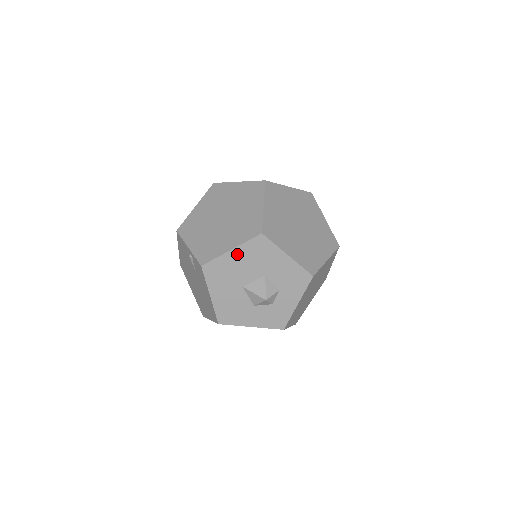
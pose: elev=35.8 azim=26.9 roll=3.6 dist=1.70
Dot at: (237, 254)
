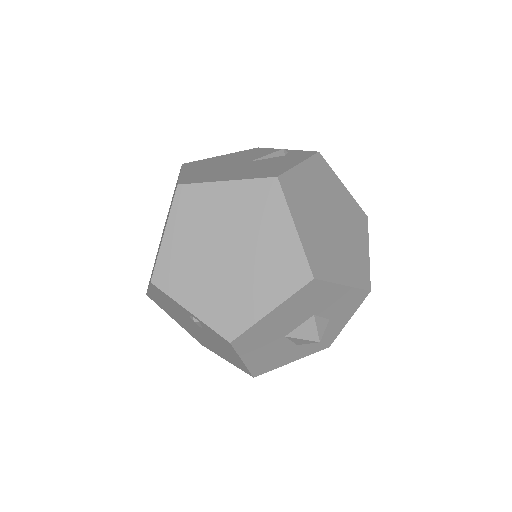
Dot at: (279, 312)
